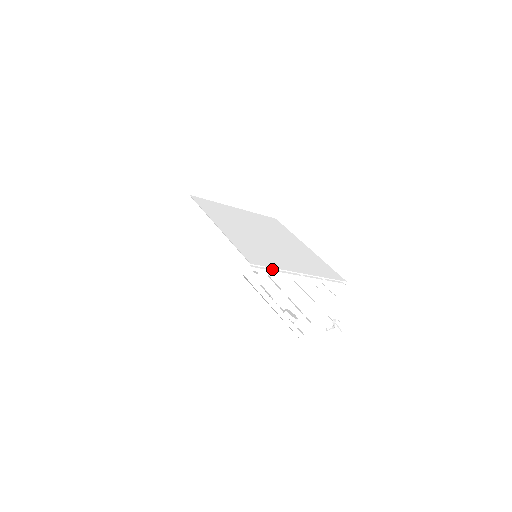
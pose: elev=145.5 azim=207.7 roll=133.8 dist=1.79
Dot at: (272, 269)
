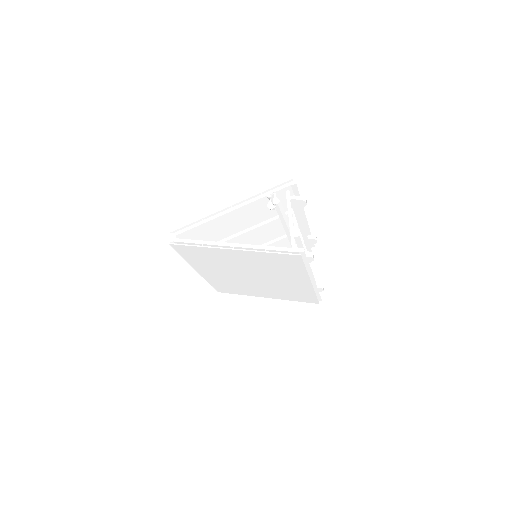
Dot at: (198, 224)
